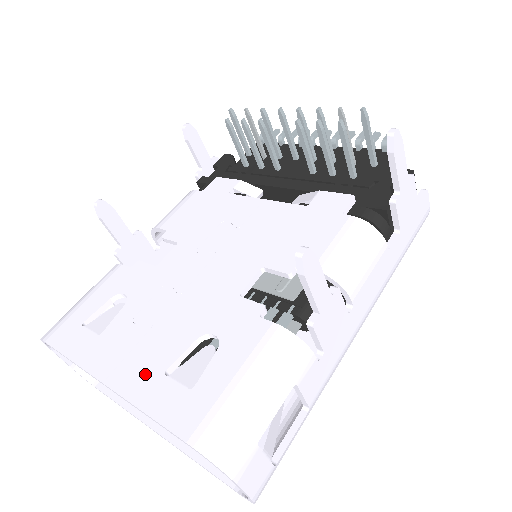
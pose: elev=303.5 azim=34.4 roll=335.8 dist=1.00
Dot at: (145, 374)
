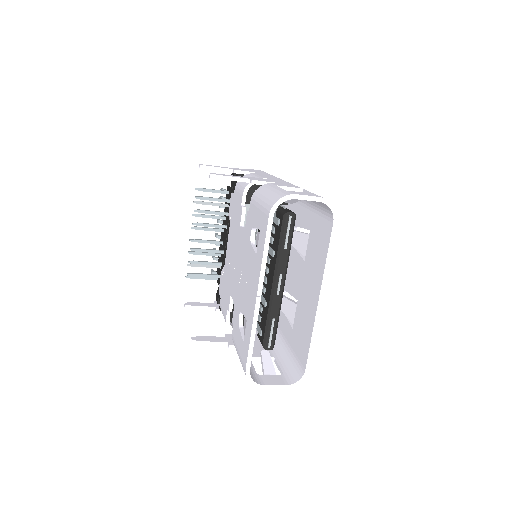
Dot at: (256, 267)
